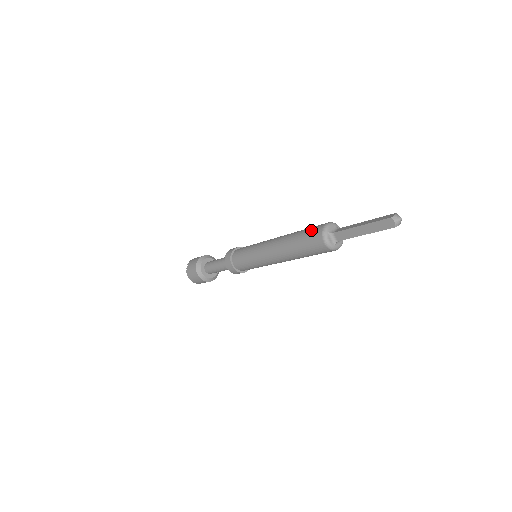
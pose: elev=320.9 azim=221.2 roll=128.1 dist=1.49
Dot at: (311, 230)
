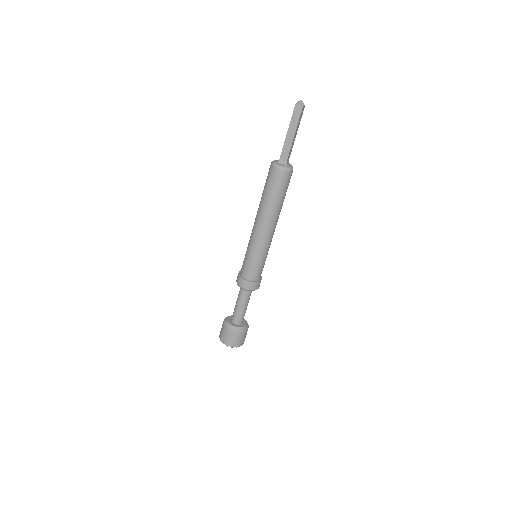
Dot at: (267, 177)
